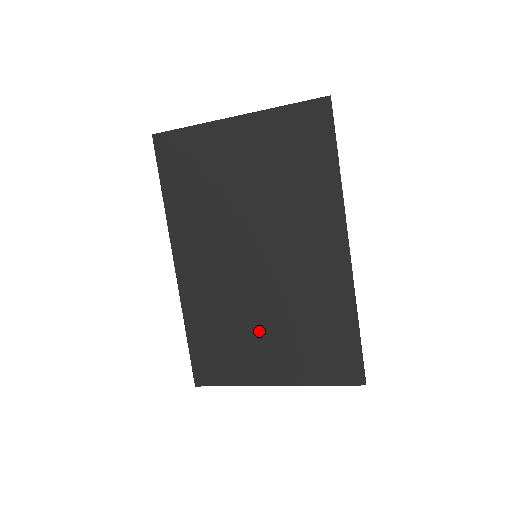
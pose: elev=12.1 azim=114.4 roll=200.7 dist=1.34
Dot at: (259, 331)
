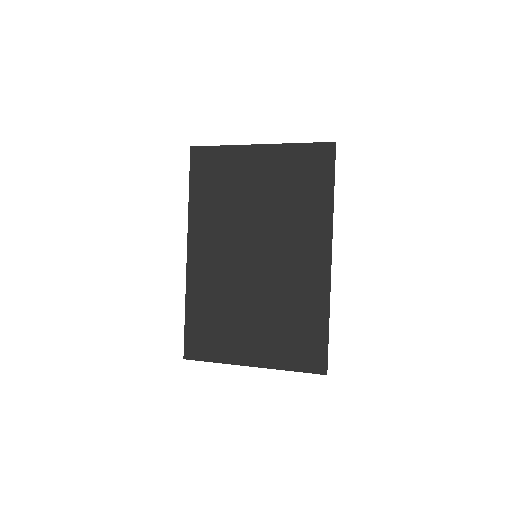
Dot at: (247, 318)
